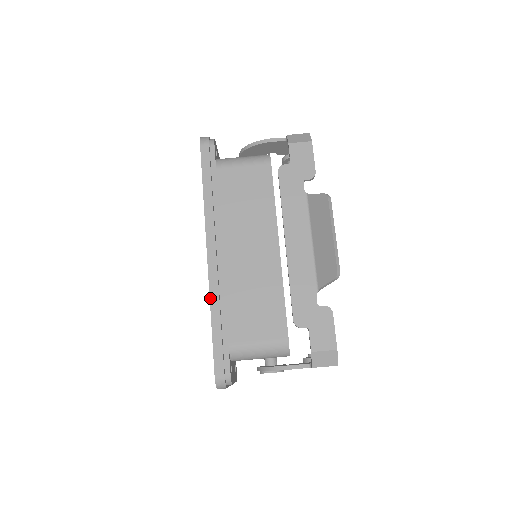
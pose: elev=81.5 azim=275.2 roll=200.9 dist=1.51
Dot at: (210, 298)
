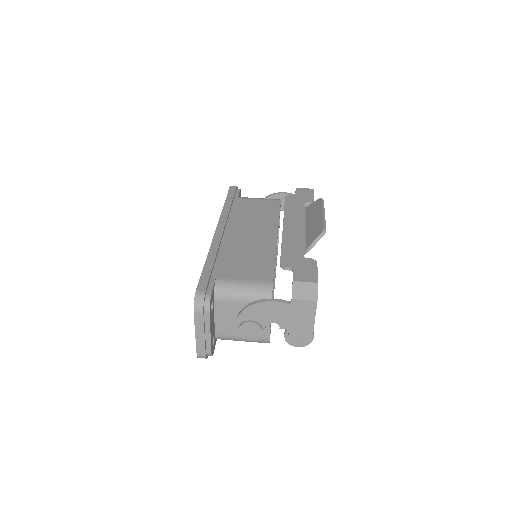
Dot at: (210, 250)
